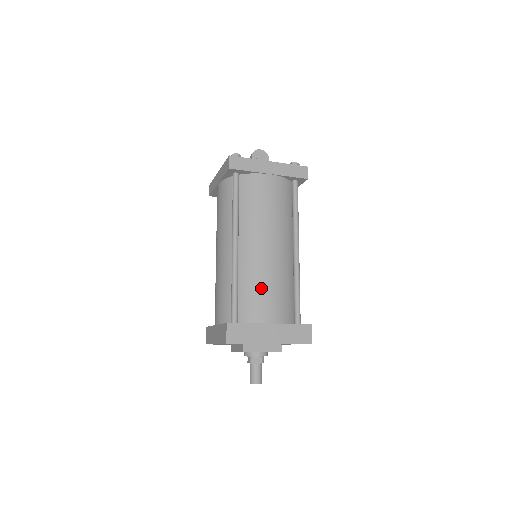
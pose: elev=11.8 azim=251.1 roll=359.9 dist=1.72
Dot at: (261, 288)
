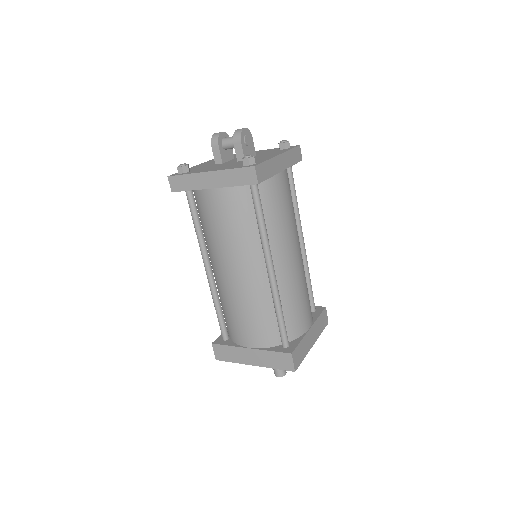
Dot at: (299, 301)
